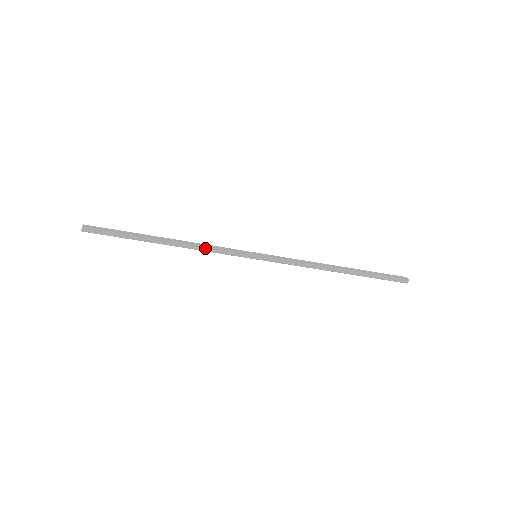
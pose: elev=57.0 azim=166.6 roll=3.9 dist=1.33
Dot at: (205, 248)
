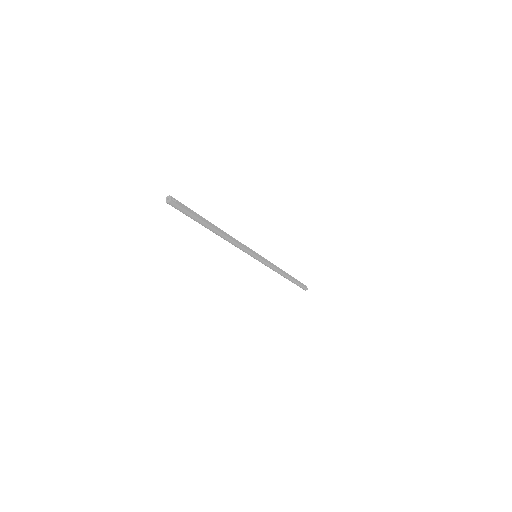
Dot at: (236, 244)
